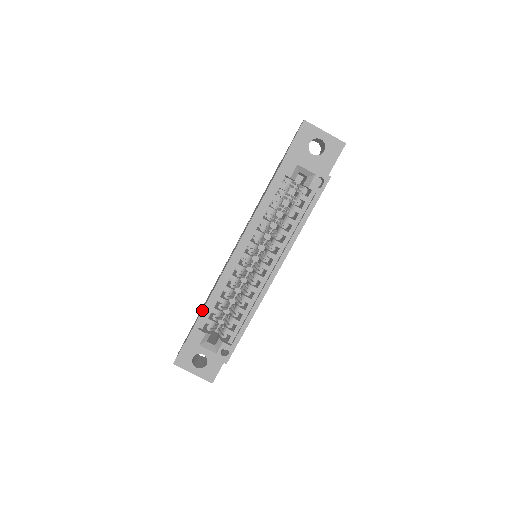
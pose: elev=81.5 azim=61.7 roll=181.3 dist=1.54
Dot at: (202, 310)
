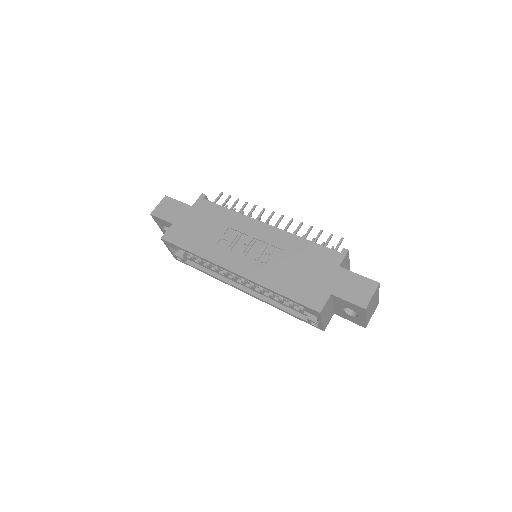
Dot at: (185, 250)
